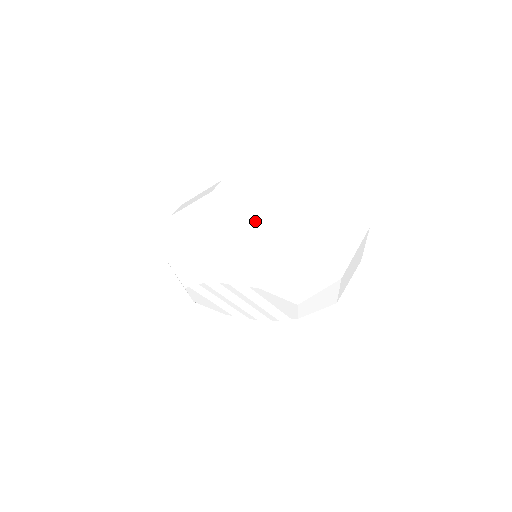
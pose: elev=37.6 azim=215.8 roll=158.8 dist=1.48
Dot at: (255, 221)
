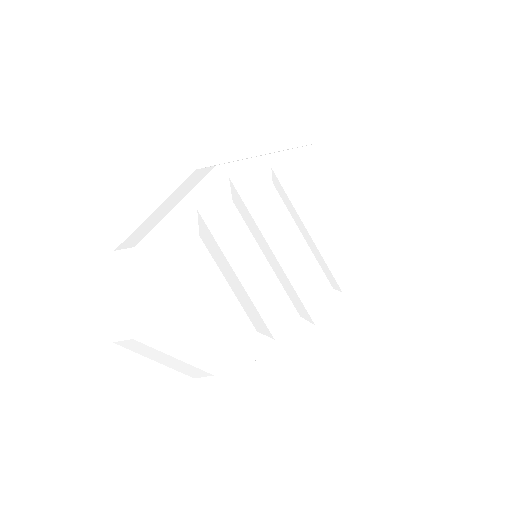
Dot at: occluded
